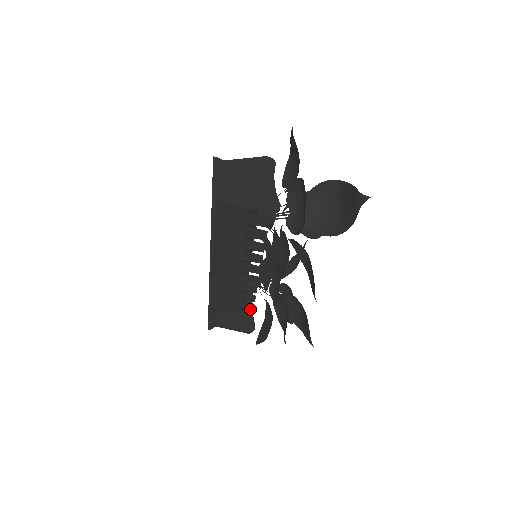
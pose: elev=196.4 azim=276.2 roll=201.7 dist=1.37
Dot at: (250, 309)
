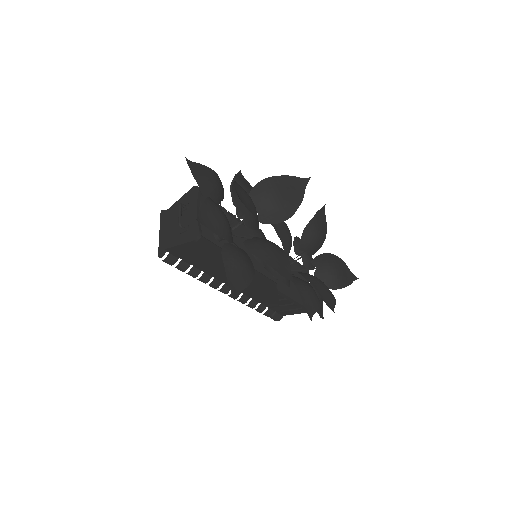
Dot at: (282, 298)
